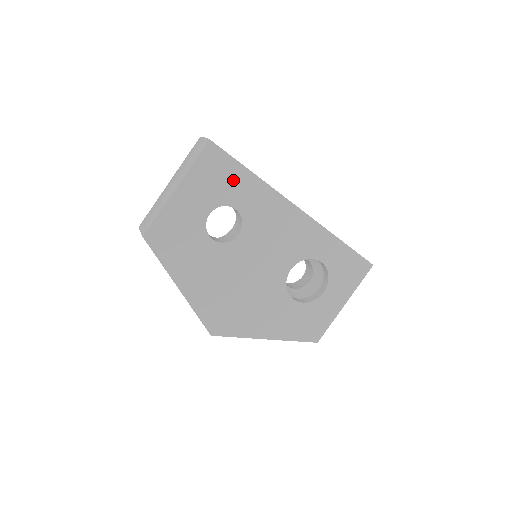
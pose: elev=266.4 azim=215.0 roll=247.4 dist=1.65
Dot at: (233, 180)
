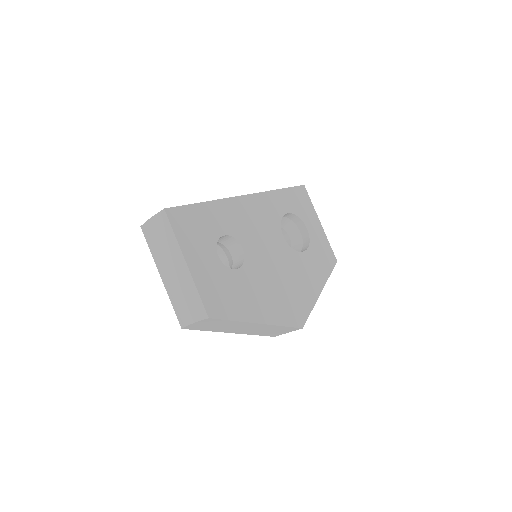
Dot at: (203, 219)
